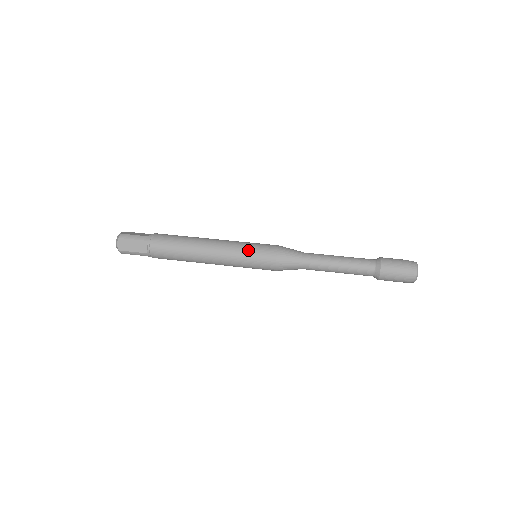
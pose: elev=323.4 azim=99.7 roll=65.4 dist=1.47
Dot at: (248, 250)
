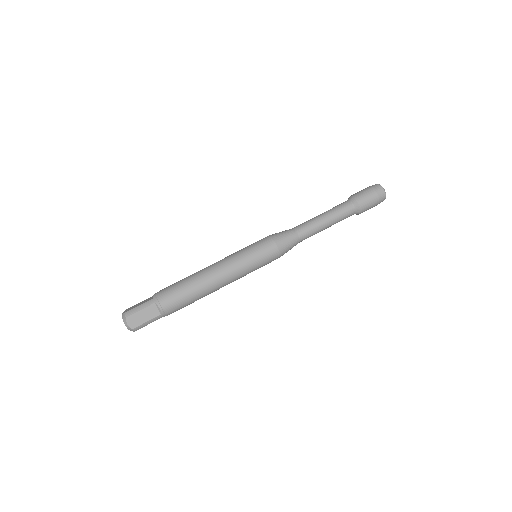
Dot at: (256, 269)
